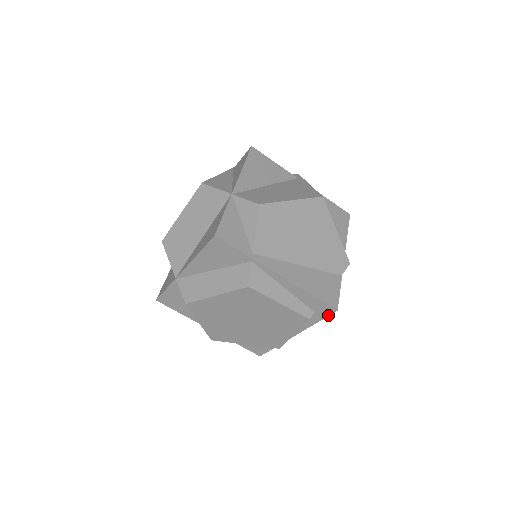
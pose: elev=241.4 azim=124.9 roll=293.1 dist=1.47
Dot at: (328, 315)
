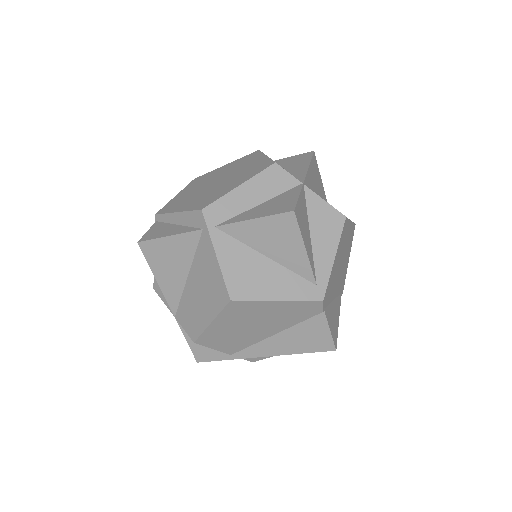
Dot at: (336, 341)
